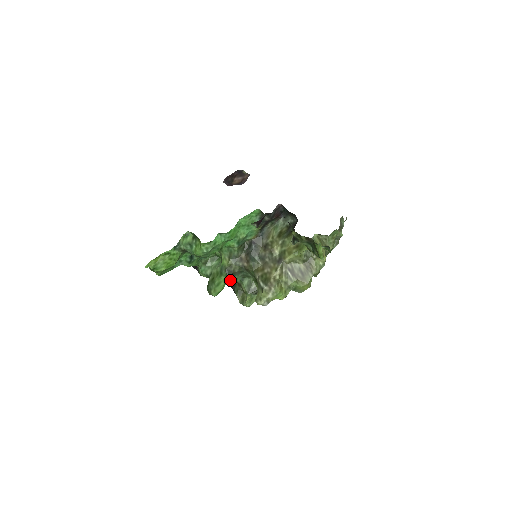
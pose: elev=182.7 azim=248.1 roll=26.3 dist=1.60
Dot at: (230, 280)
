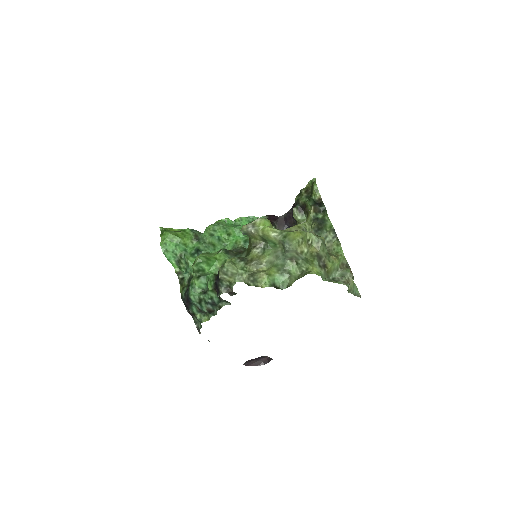
Dot at: (221, 257)
